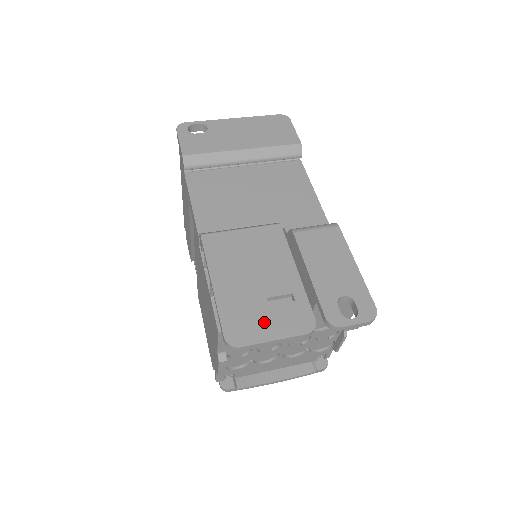
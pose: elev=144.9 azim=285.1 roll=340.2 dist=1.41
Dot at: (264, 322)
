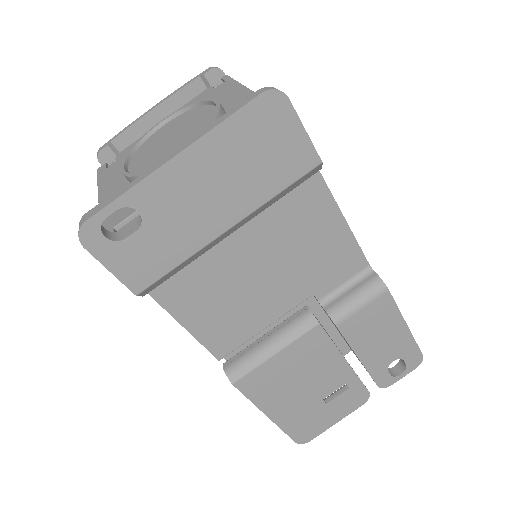
Dot at: (325, 417)
